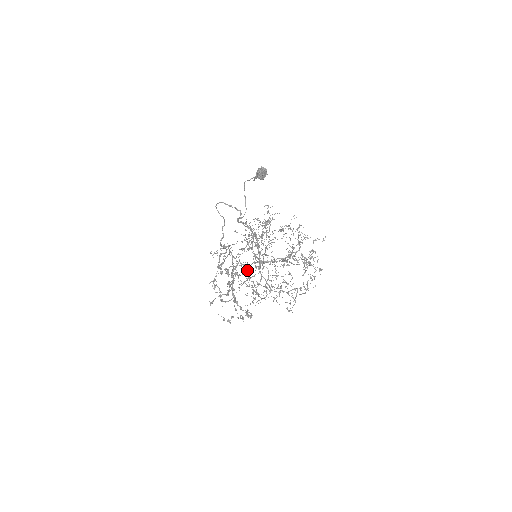
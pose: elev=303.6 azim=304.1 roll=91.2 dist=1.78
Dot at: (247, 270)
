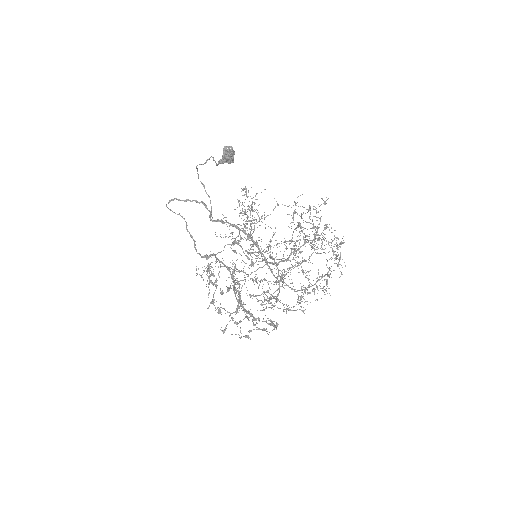
Dot at: occluded
